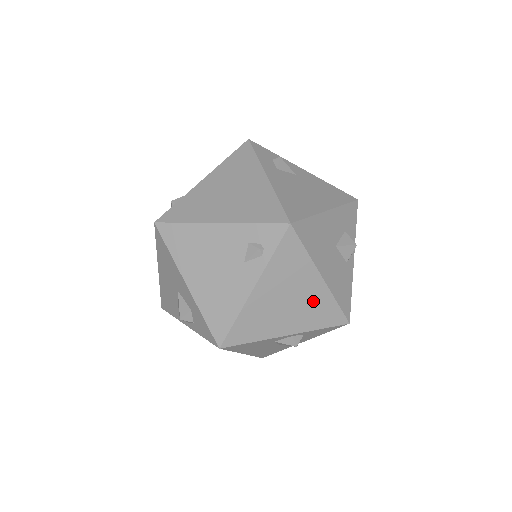
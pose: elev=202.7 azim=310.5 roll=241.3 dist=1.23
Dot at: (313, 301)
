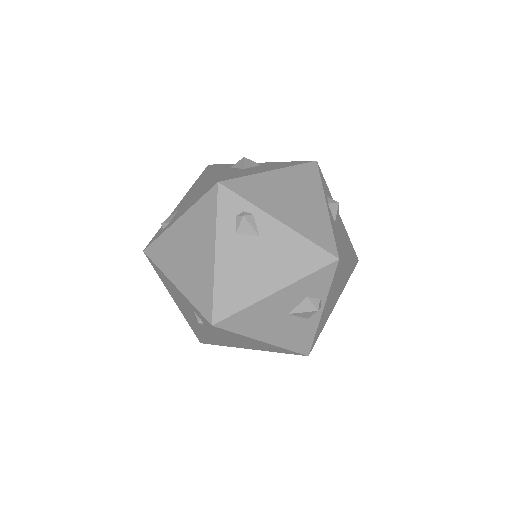
Dot at: (264, 346)
